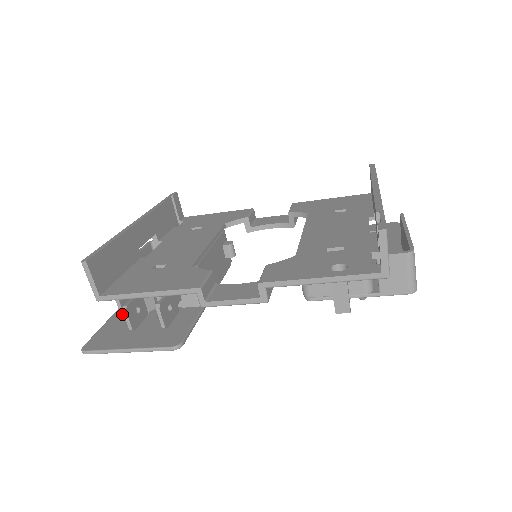
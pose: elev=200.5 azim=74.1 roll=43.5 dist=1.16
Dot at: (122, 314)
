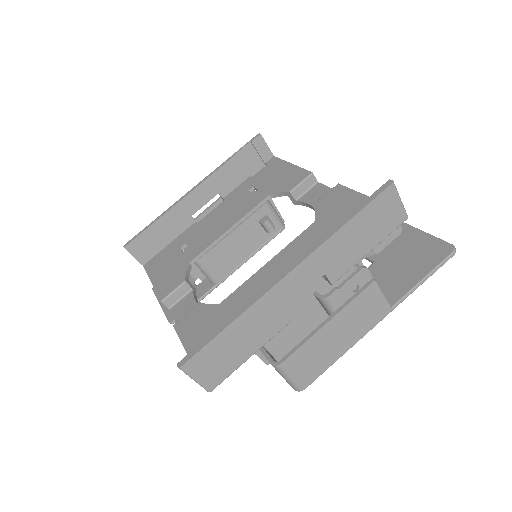
Dot at: occluded
